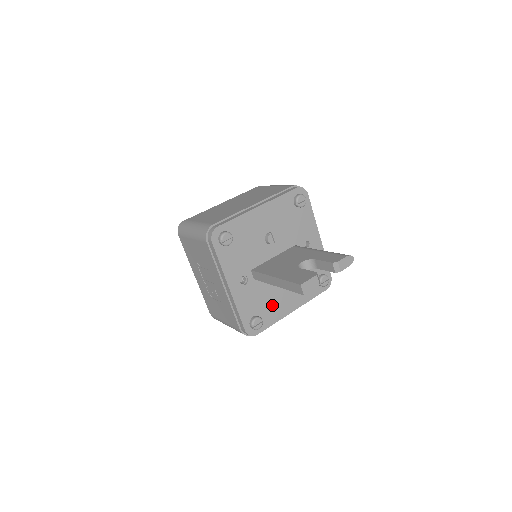
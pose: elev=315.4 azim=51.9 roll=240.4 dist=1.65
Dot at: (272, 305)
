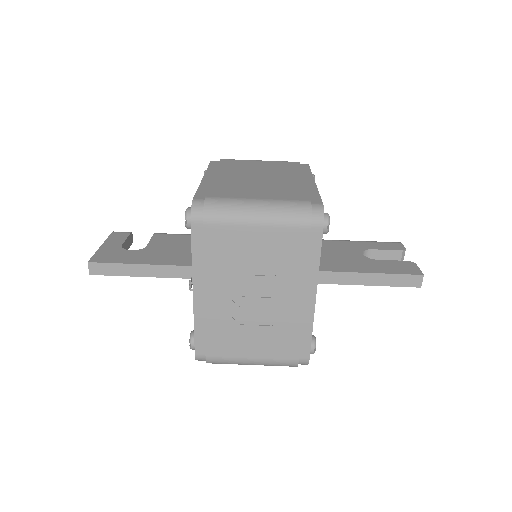
Dot at: occluded
